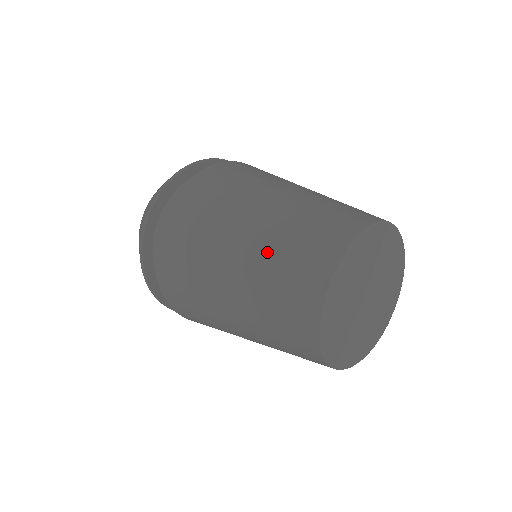
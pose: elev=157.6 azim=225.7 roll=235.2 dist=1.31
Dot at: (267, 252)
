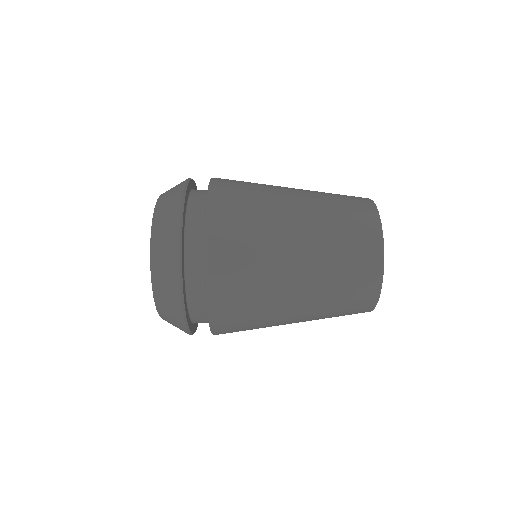
Dot at: (326, 299)
